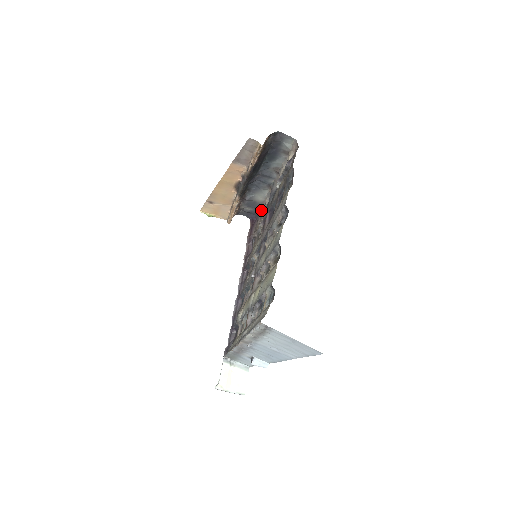
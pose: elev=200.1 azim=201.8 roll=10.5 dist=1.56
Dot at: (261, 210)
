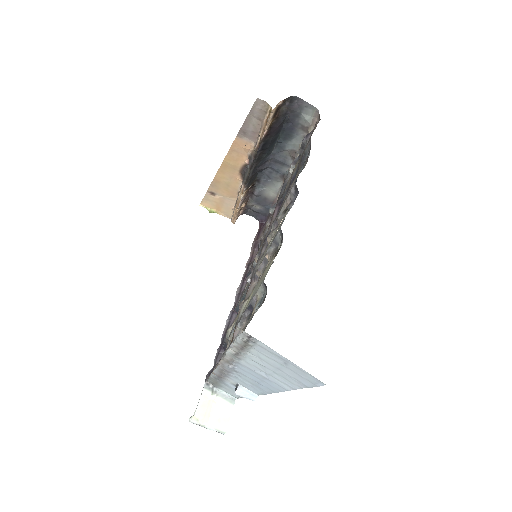
Dot at: occluded
